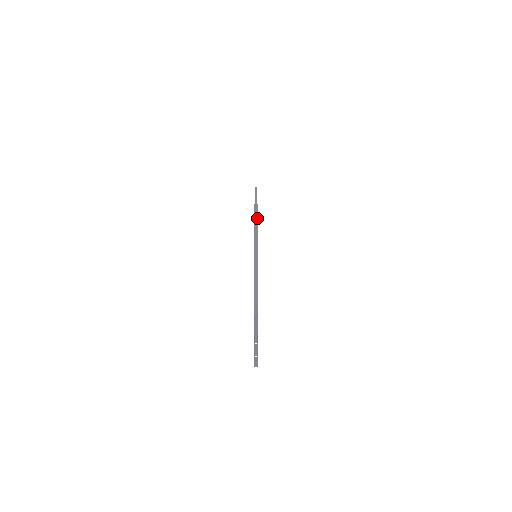
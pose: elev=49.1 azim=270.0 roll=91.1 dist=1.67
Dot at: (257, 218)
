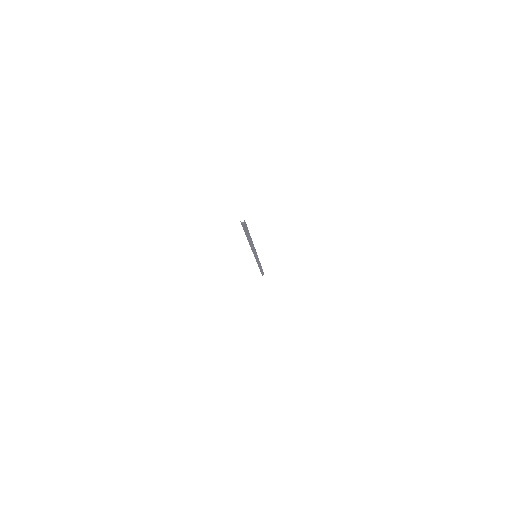
Dot at: occluded
